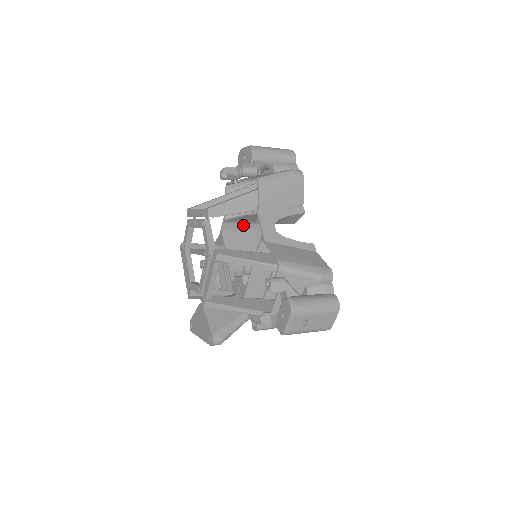
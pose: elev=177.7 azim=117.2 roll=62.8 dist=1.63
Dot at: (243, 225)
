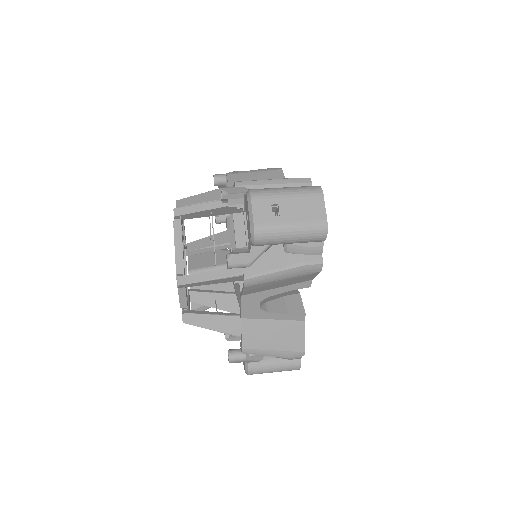
Dot at: occluded
